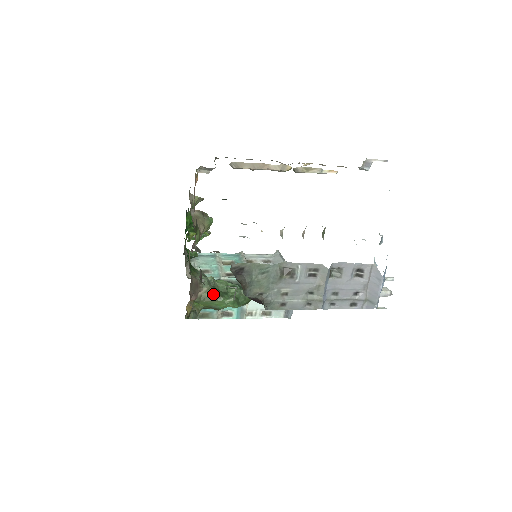
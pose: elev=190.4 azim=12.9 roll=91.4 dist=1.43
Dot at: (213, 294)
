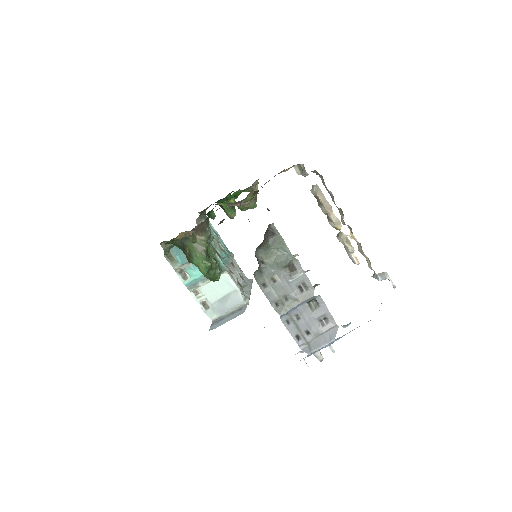
Dot at: (203, 247)
